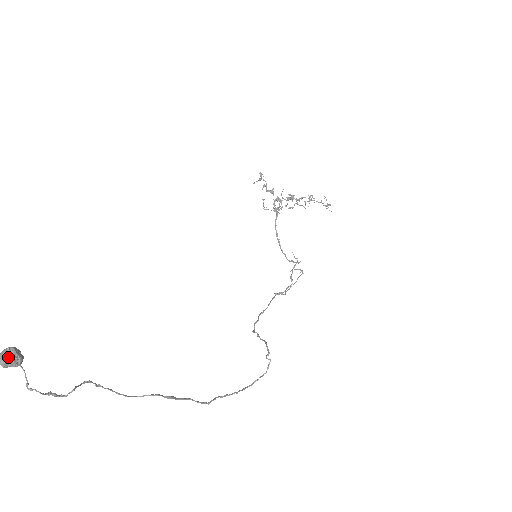
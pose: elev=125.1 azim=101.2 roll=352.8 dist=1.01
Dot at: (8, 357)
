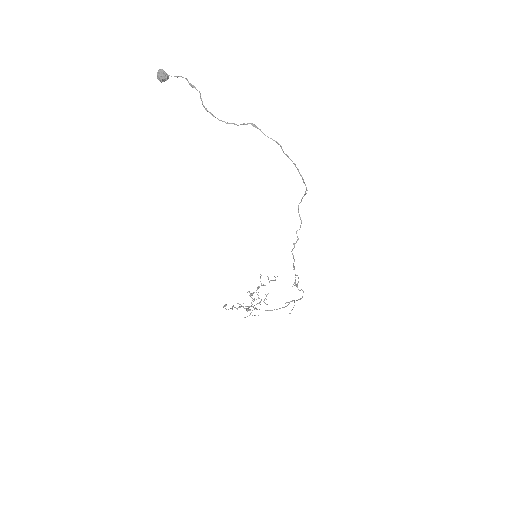
Dot at: (162, 71)
